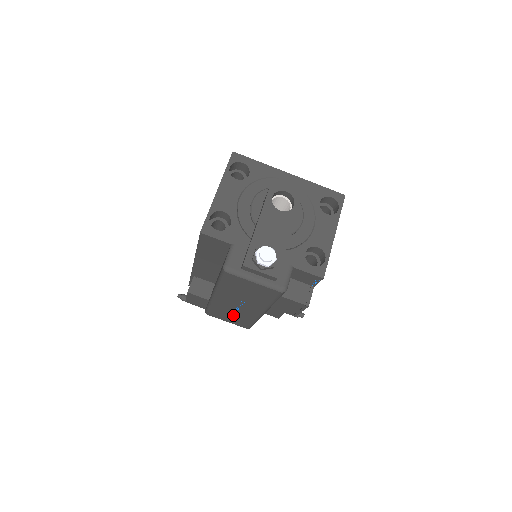
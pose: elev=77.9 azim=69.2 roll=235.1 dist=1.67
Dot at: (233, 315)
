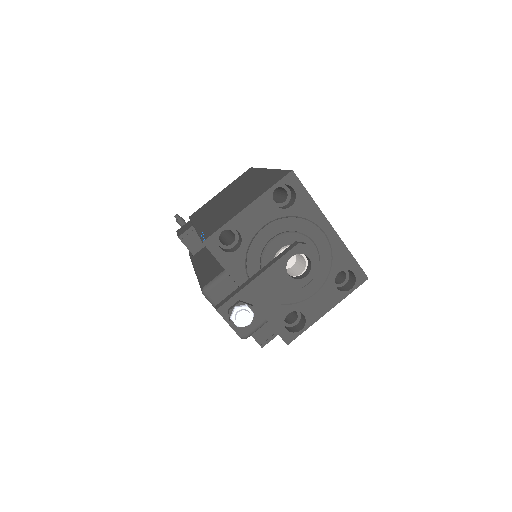
Dot at: occluded
